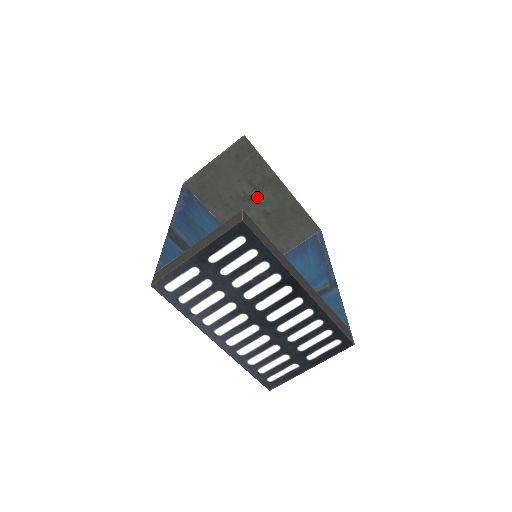
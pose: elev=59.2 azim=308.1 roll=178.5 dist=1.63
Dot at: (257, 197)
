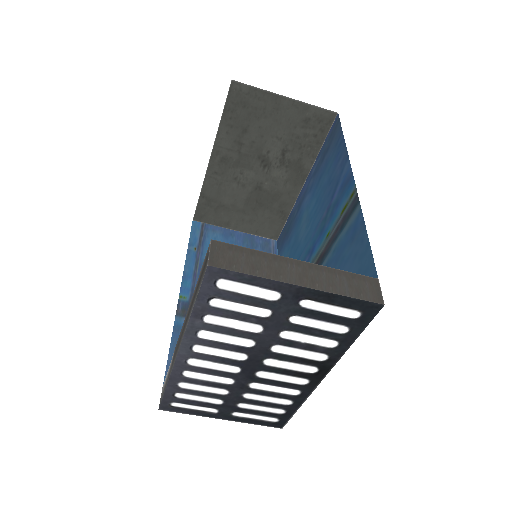
Dot at: (272, 167)
